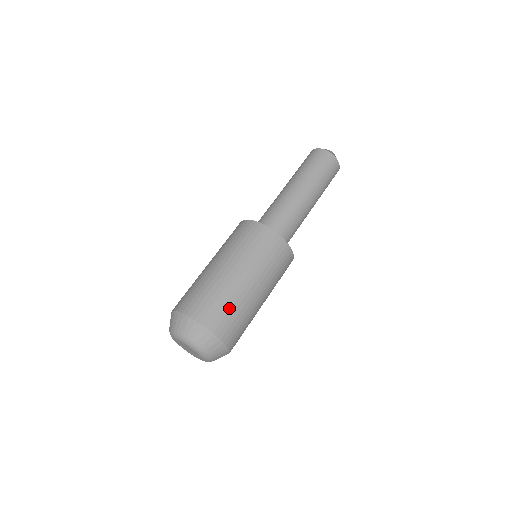
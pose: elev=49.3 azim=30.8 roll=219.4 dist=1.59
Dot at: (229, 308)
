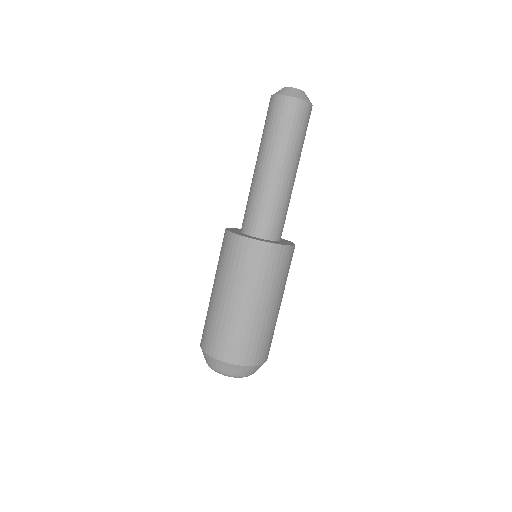
Dot at: (232, 335)
